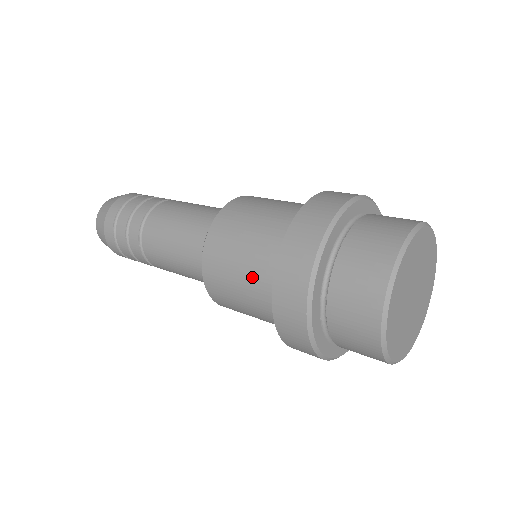
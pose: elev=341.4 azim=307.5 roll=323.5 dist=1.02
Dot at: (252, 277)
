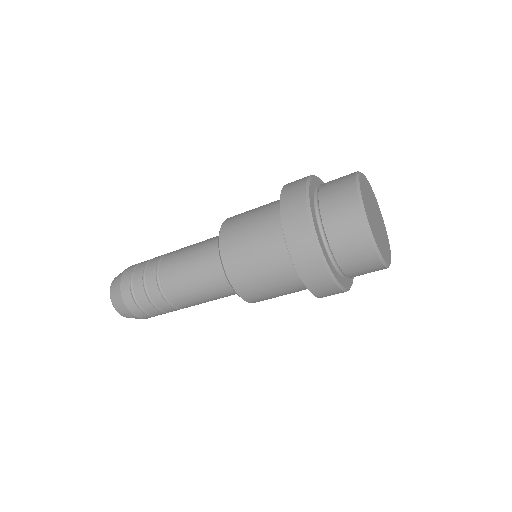
Dot at: (263, 210)
